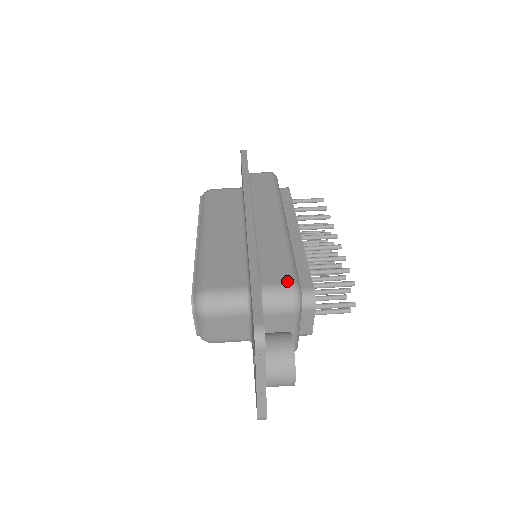
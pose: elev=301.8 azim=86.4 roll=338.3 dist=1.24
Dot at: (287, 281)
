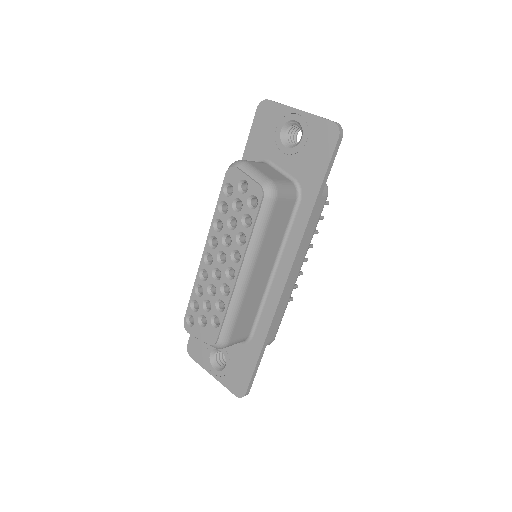
Dot at: occluded
